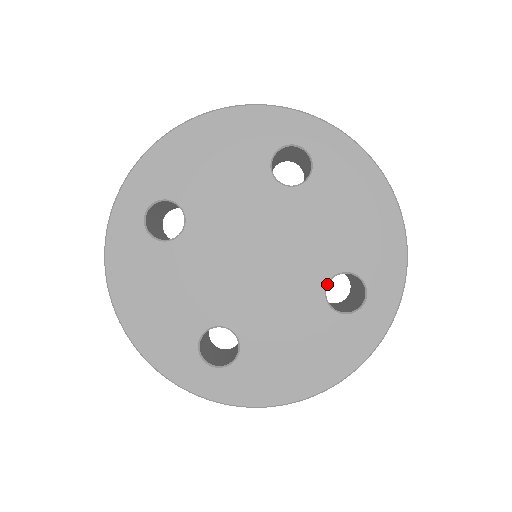
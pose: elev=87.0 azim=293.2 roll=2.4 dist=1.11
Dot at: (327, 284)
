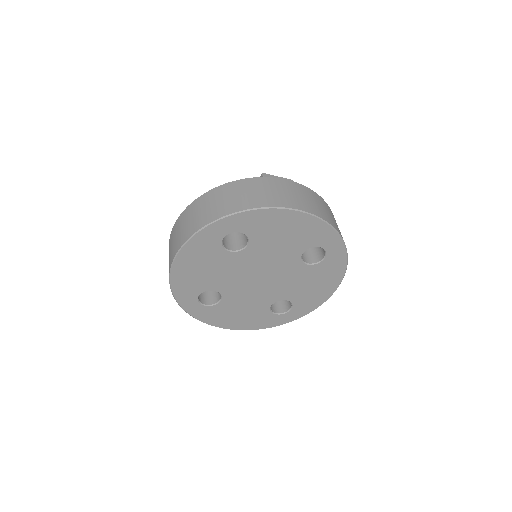
Dot at: (302, 260)
